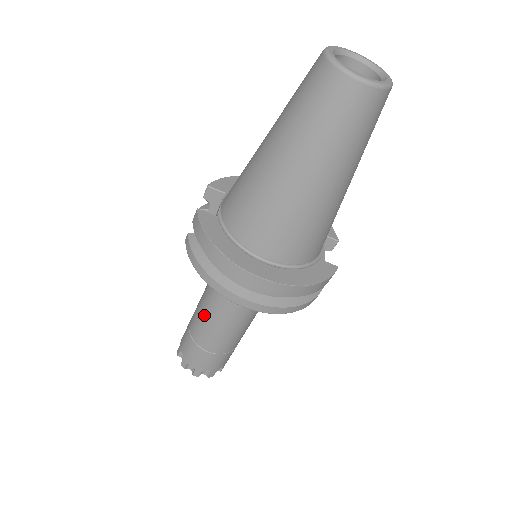
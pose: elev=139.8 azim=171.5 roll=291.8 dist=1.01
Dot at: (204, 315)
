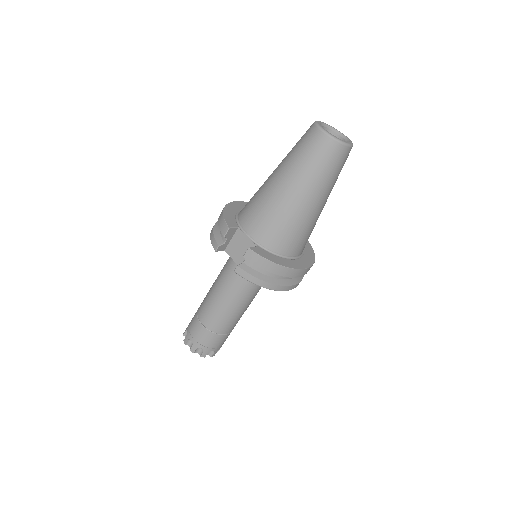
Dot at: (228, 312)
